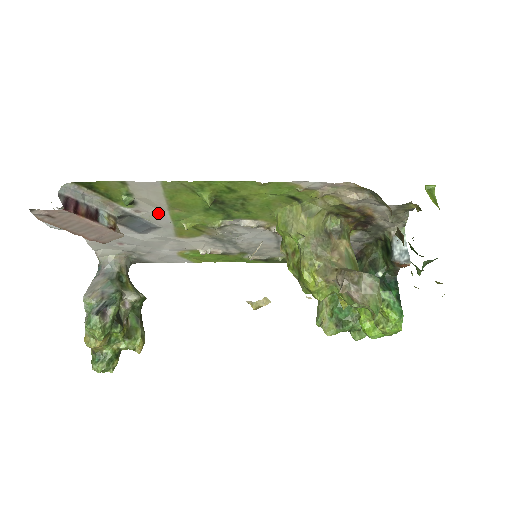
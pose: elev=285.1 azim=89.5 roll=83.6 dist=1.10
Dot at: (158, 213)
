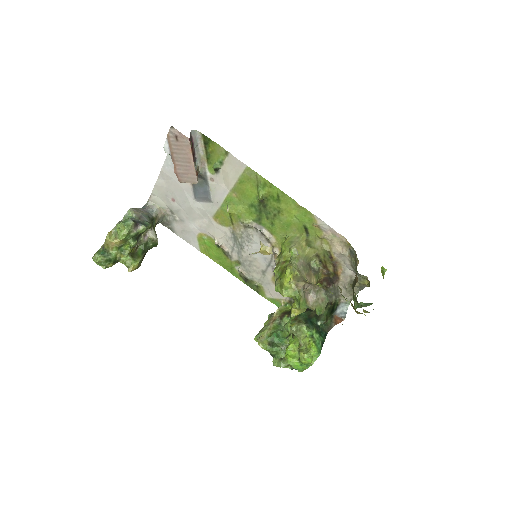
Dot at: (222, 189)
